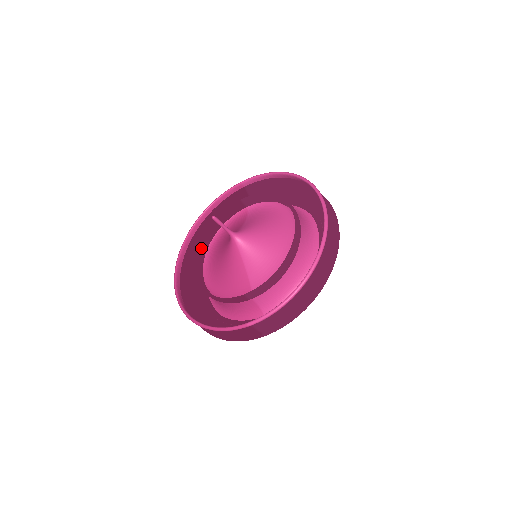
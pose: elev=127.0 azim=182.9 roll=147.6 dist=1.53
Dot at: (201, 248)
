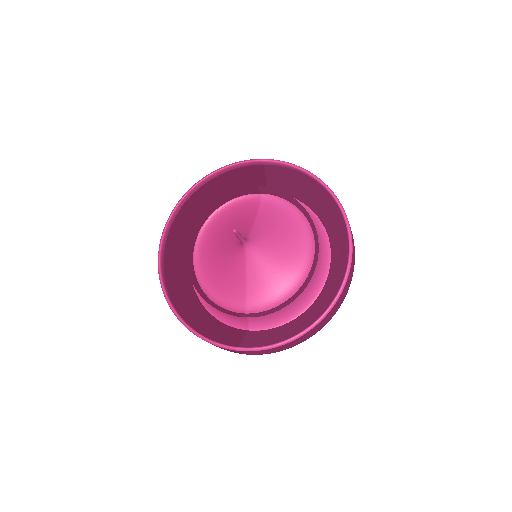
Dot at: (198, 224)
